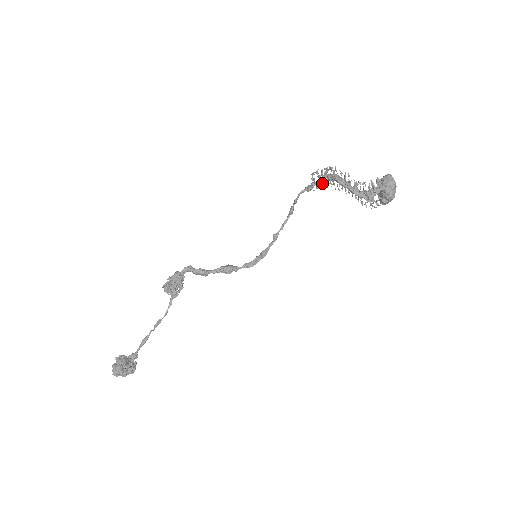
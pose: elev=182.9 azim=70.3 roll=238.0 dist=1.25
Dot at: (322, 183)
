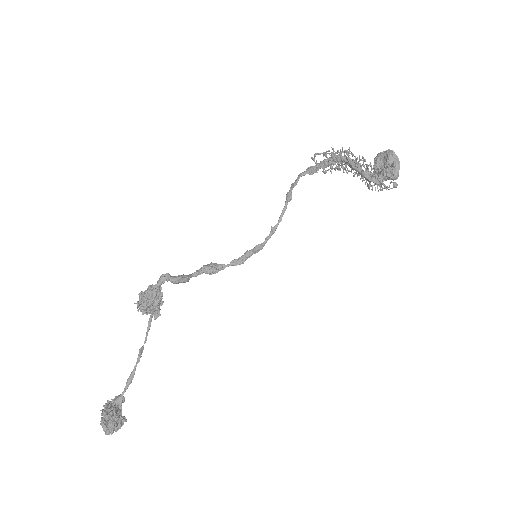
Dot at: (333, 168)
